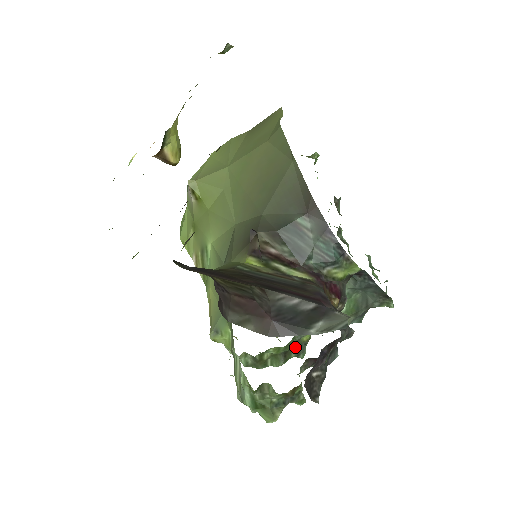
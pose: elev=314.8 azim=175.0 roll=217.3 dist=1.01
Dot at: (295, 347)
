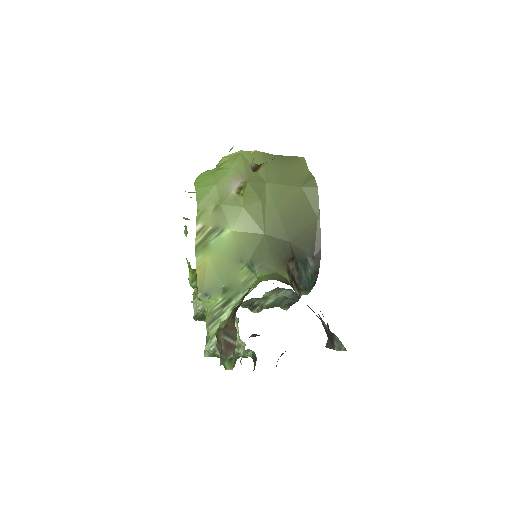
Dot at: occluded
